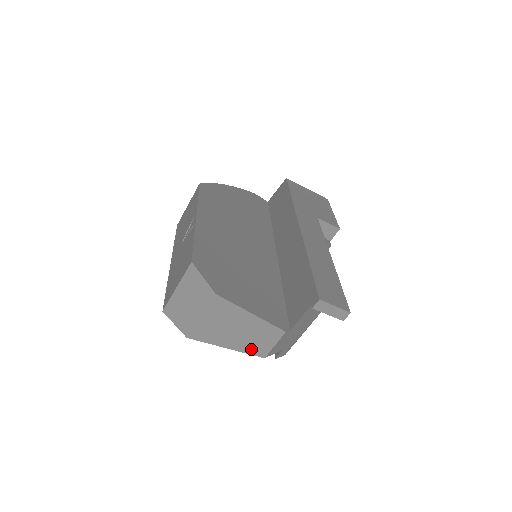
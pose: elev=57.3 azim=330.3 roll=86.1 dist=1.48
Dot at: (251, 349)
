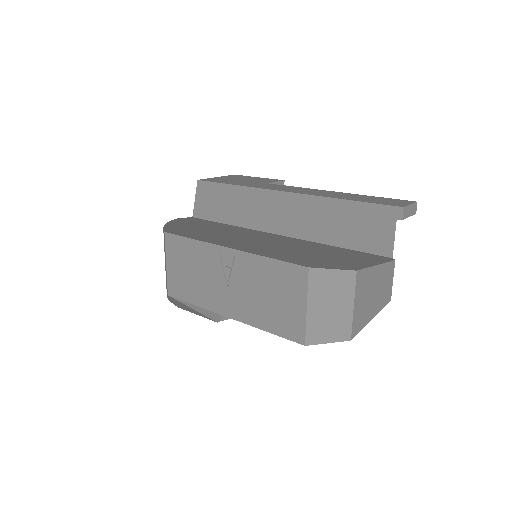
Dot at: (383, 302)
